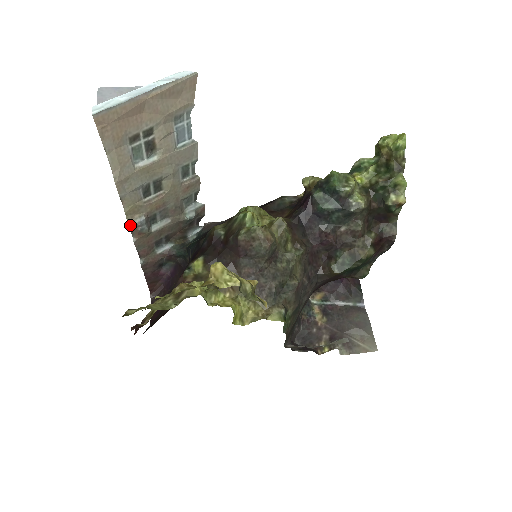
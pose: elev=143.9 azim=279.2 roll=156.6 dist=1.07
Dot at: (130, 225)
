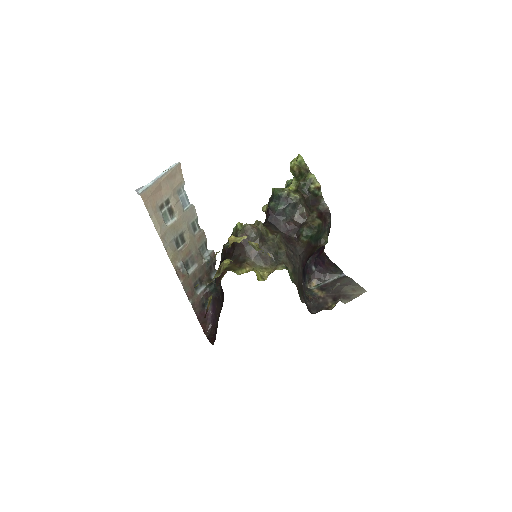
Dot at: (175, 270)
